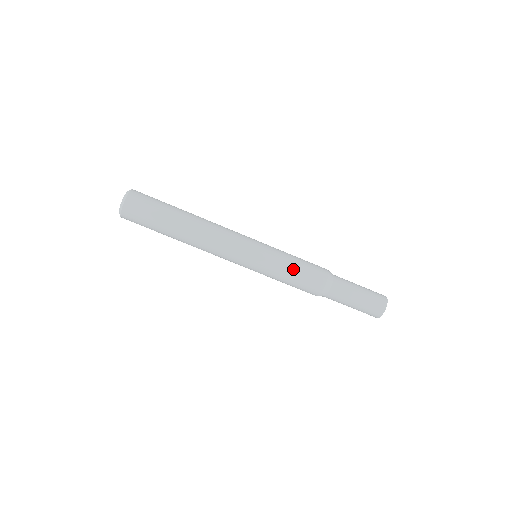
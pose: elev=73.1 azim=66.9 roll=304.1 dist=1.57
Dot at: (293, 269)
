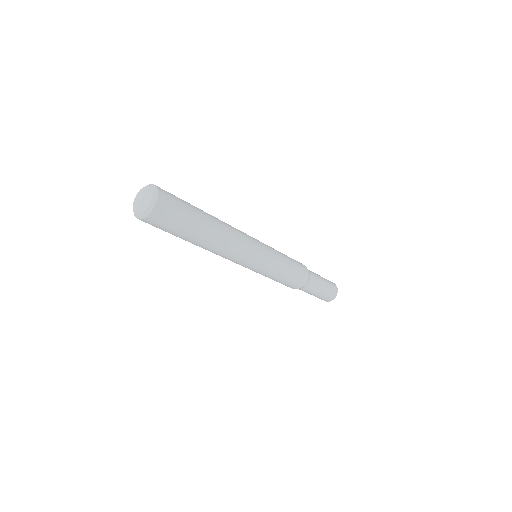
Dot at: occluded
